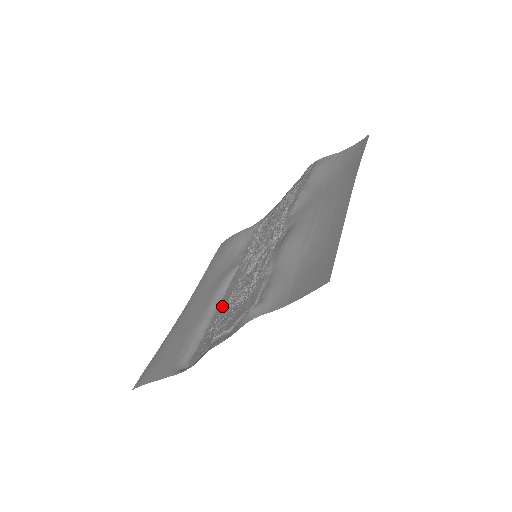
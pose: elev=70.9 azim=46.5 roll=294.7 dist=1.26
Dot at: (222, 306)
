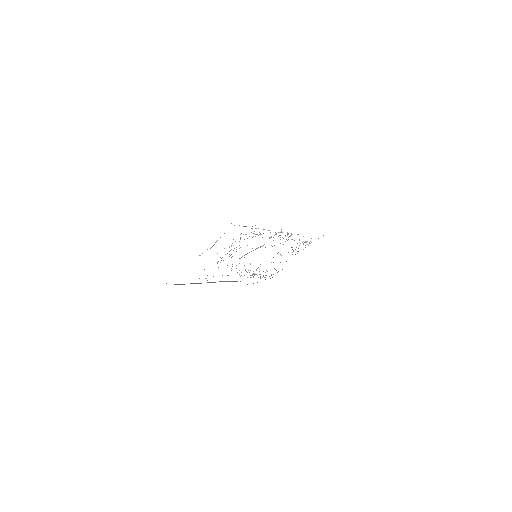
Dot at: occluded
